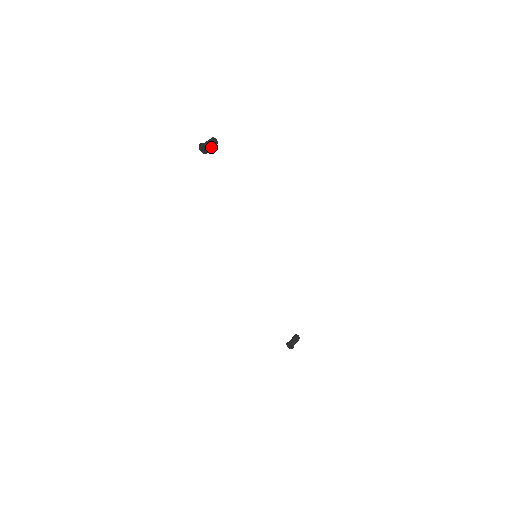
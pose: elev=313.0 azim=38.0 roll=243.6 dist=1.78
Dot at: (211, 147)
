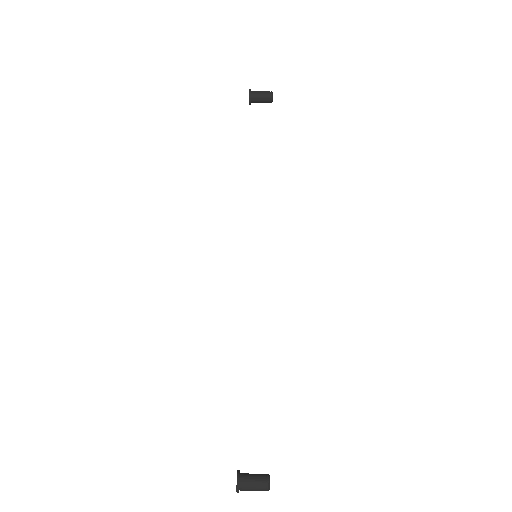
Dot at: (259, 96)
